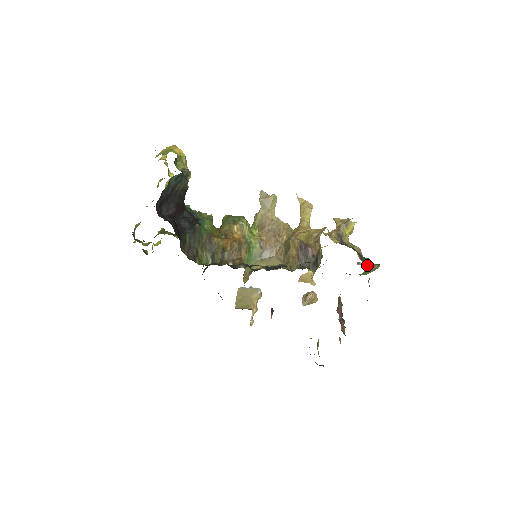
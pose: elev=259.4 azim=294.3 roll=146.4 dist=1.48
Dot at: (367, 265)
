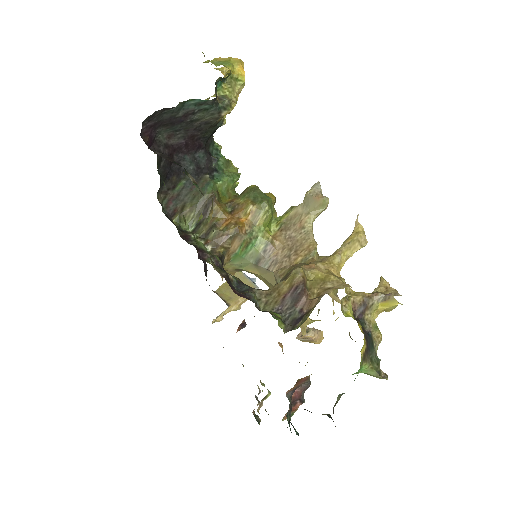
Dot at: (368, 368)
